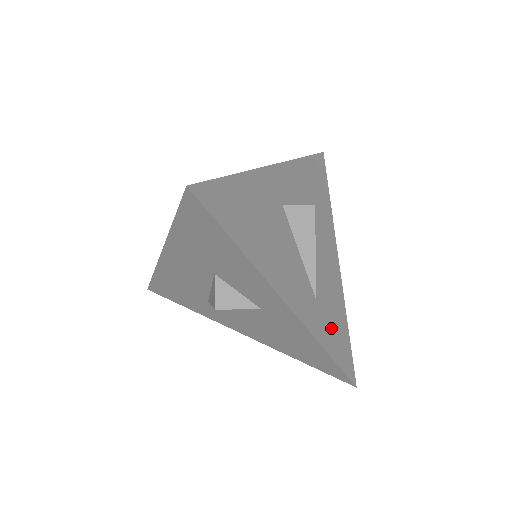
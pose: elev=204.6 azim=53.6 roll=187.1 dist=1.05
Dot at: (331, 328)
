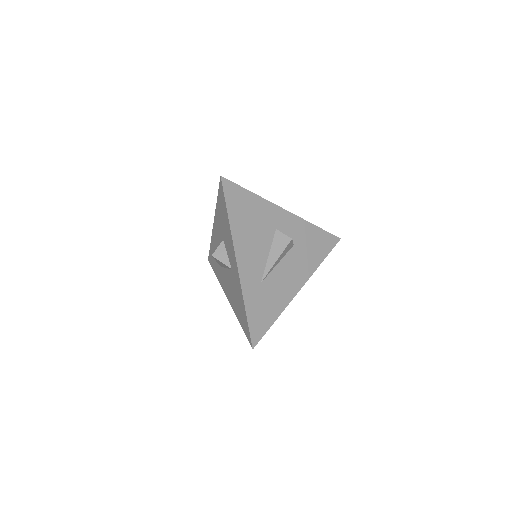
Dot at: (260, 306)
